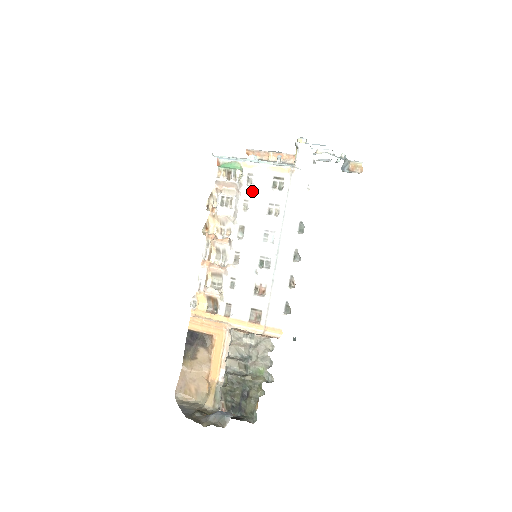
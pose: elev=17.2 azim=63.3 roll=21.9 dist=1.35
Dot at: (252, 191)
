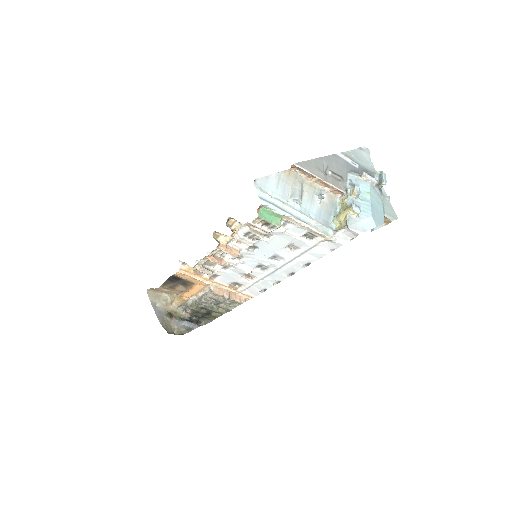
Dot at: (281, 233)
